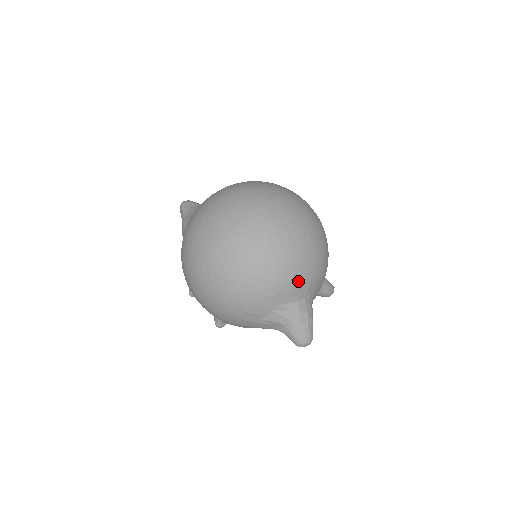
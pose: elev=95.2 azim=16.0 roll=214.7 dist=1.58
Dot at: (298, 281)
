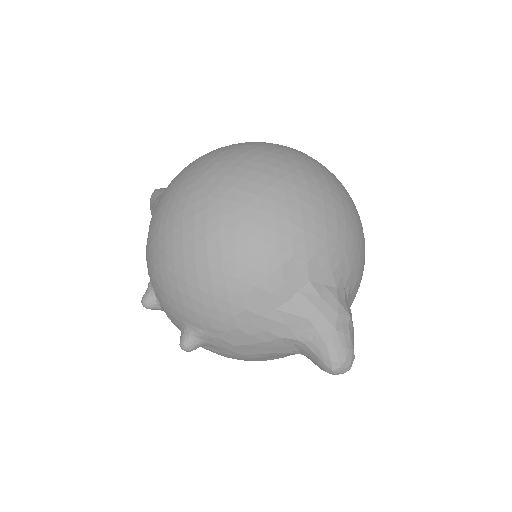
Dot at: (340, 250)
